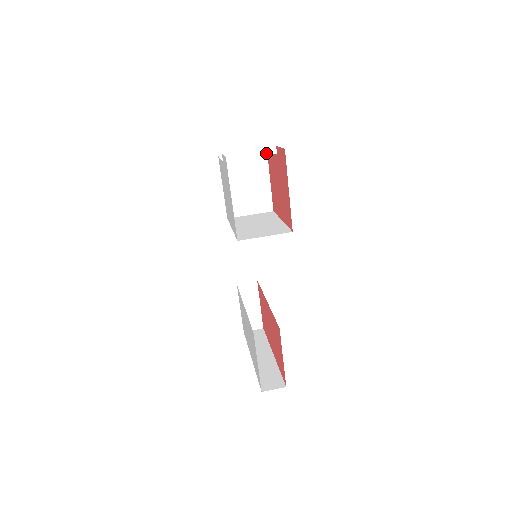
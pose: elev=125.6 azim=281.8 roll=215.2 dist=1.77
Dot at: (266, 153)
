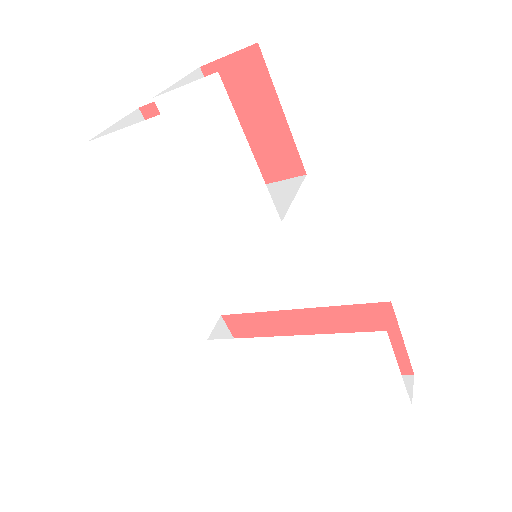
Dot at: occluded
